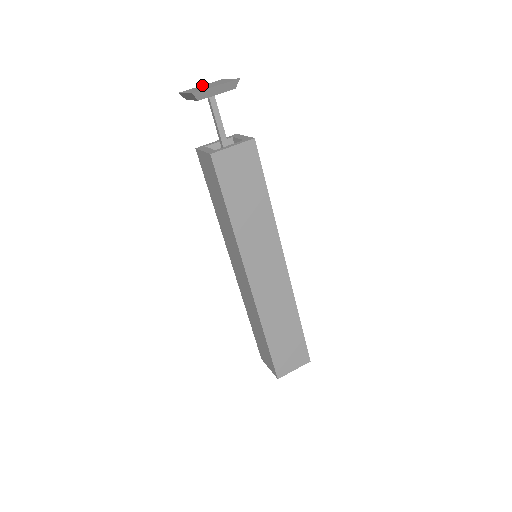
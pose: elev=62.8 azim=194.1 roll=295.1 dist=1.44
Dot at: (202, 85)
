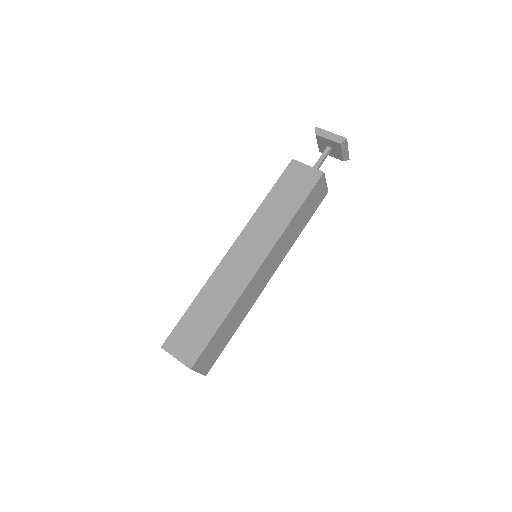
Dot at: occluded
